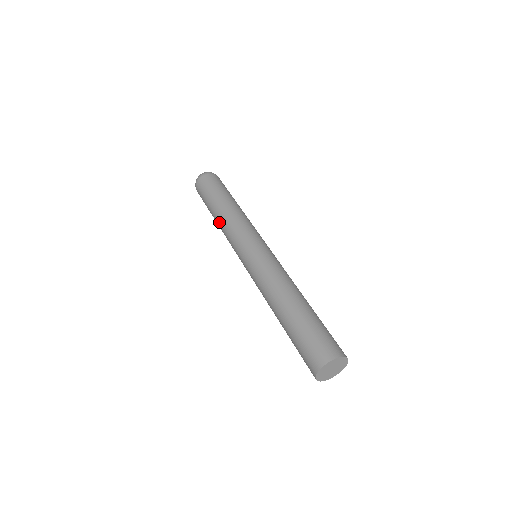
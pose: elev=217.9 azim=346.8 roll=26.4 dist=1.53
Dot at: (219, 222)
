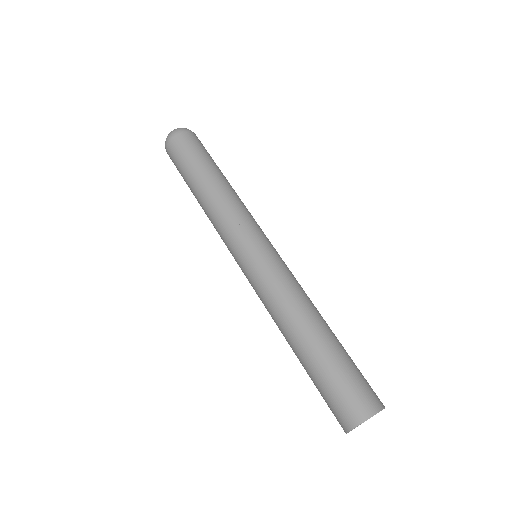
Dot at: (214, 193)
